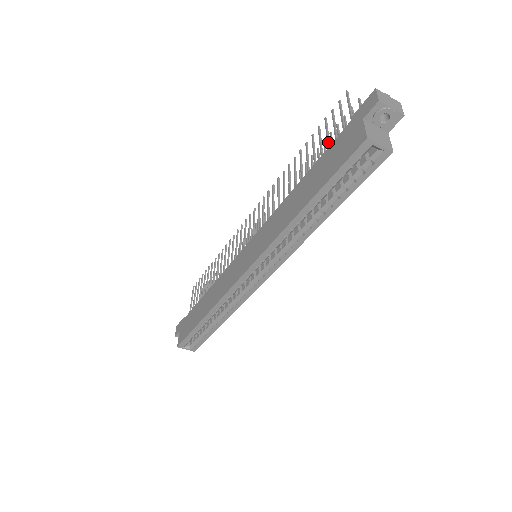
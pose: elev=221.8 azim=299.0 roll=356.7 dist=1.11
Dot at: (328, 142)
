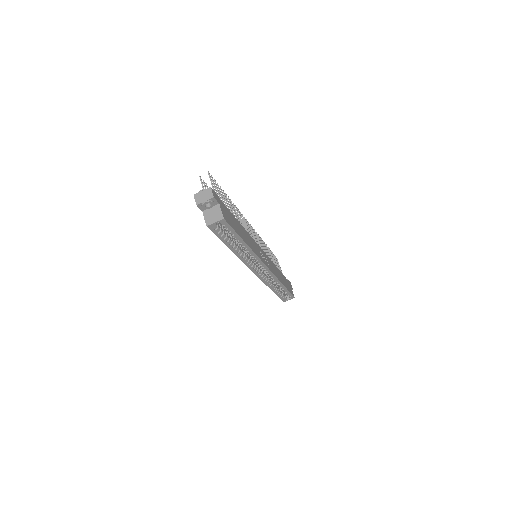
Dot at: occluded
